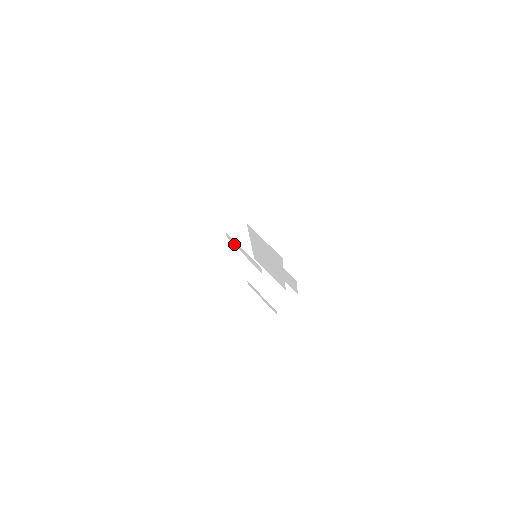
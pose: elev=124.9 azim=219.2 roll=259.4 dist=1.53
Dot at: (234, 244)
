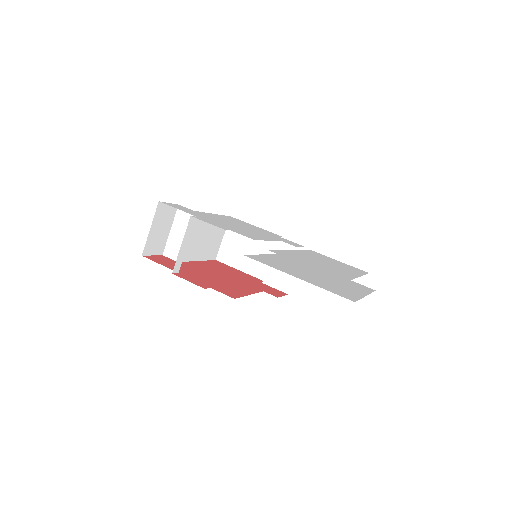
Dot at: occluded
